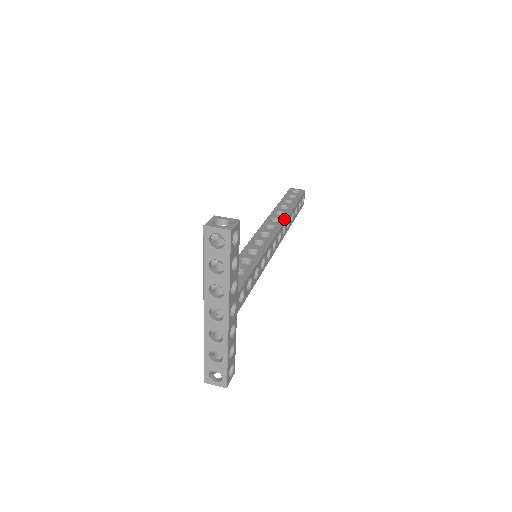
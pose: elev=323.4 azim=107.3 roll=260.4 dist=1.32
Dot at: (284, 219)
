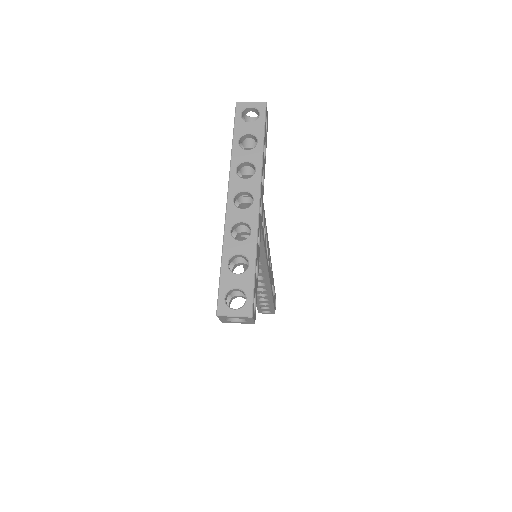
Dot at: occluded
